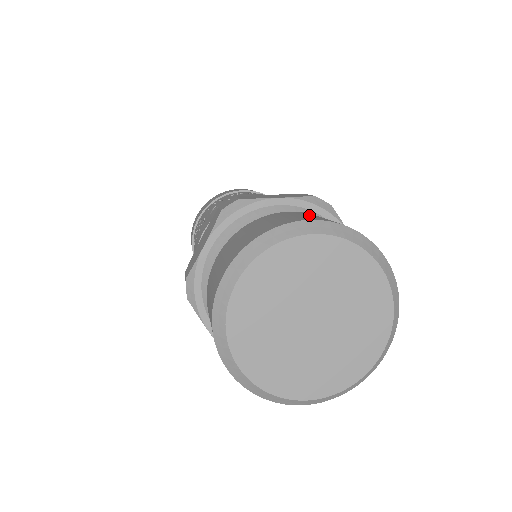
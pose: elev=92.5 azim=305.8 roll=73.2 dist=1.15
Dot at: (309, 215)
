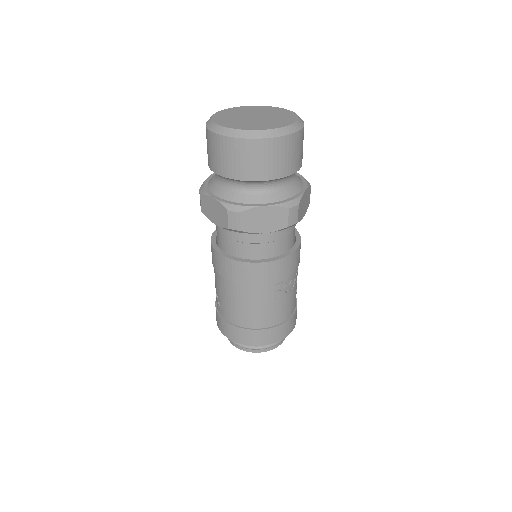
Dot at: occluded
